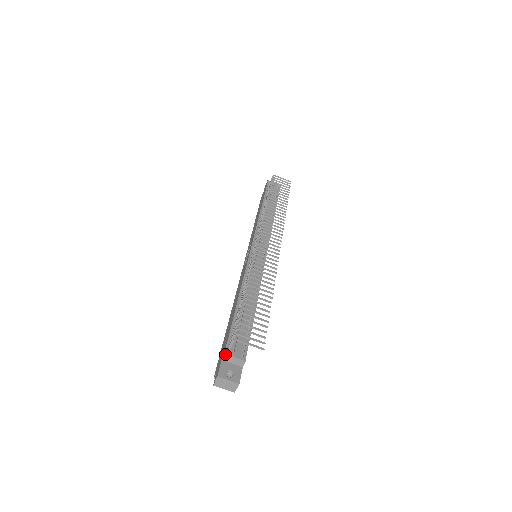
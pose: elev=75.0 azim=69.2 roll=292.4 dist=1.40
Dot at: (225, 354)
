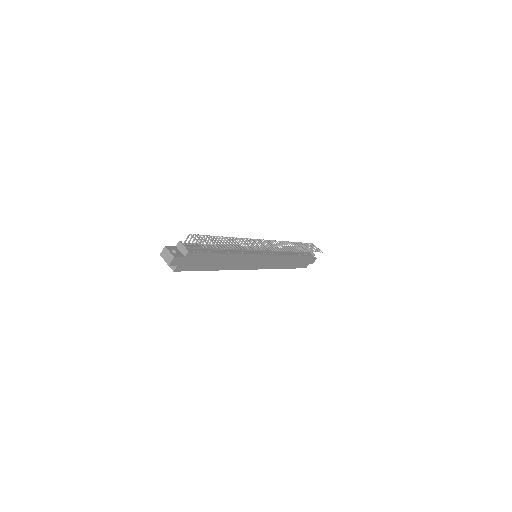
Dot at: (179, 241)
